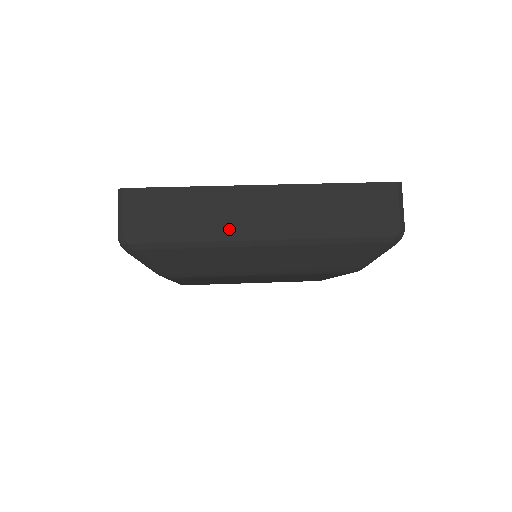
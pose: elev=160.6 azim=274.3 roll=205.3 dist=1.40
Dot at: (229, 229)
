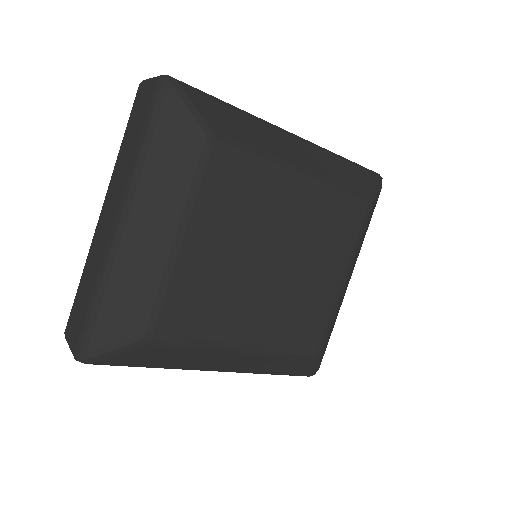
Dot at: occluded
